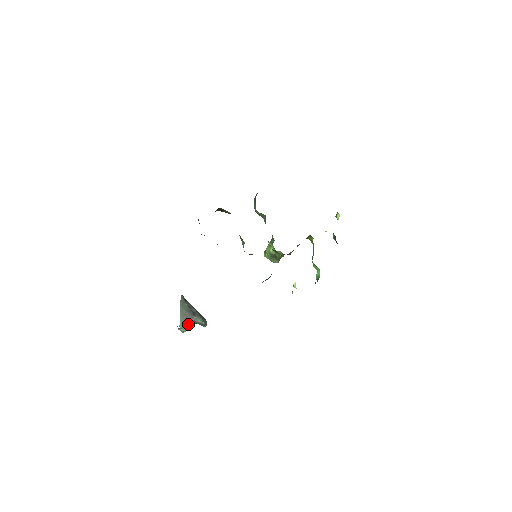
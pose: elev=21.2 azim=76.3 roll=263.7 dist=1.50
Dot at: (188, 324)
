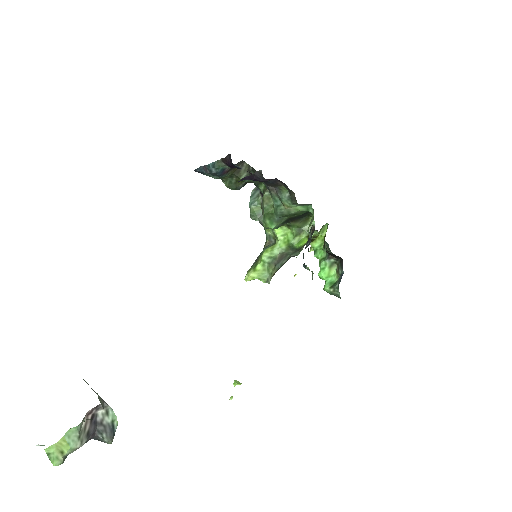
Dot at: (87, 425)
